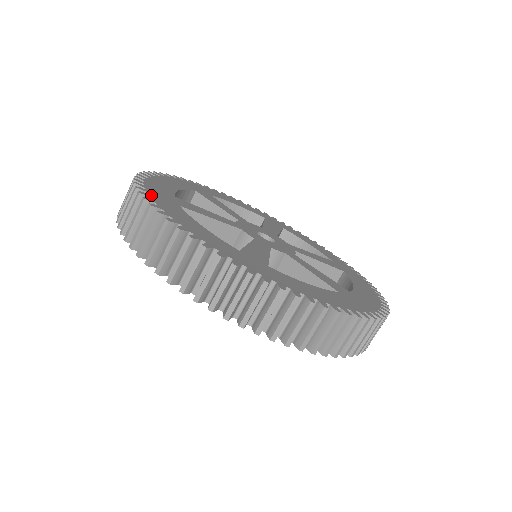
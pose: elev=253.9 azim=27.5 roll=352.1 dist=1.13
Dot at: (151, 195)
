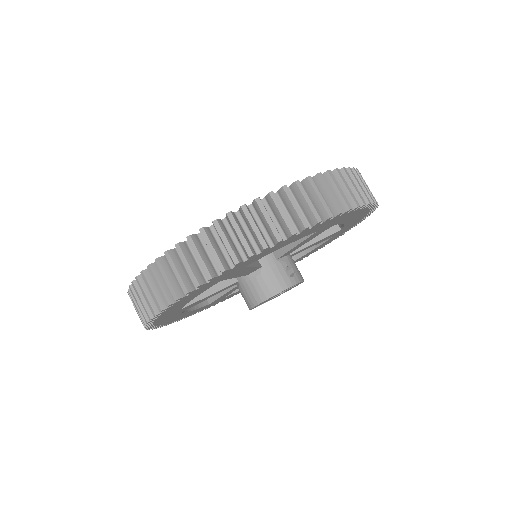
Dot at: occluded
